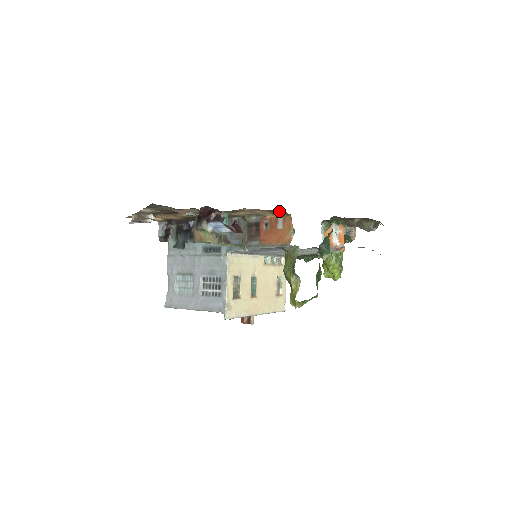
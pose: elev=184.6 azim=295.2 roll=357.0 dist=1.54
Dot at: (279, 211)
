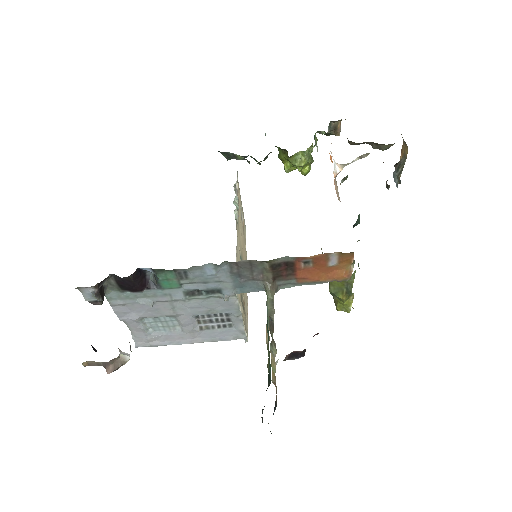
Dot at: occluded
